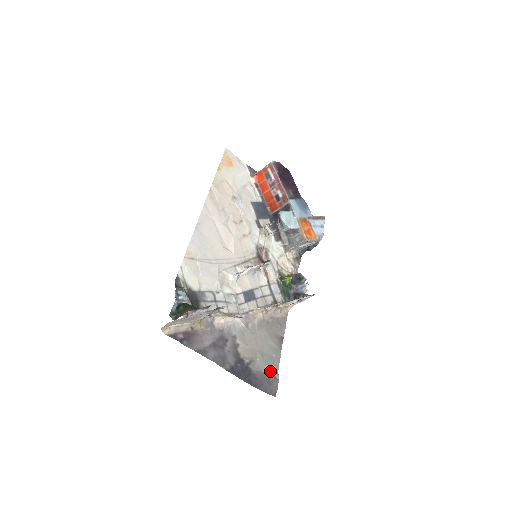
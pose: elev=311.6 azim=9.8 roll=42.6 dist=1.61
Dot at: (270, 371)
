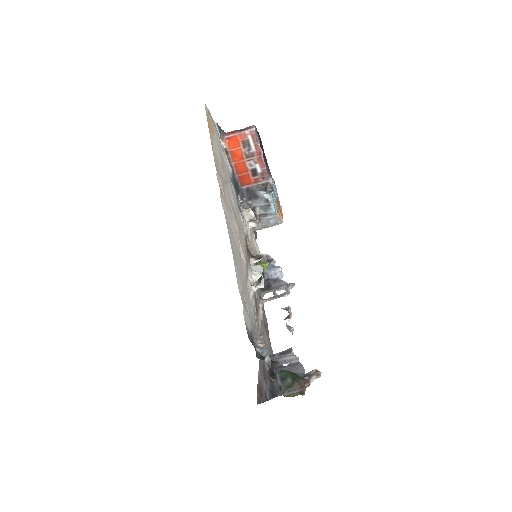
Dot at: occluded
